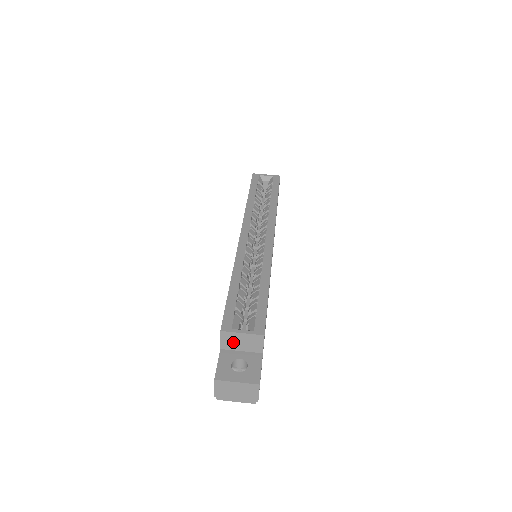
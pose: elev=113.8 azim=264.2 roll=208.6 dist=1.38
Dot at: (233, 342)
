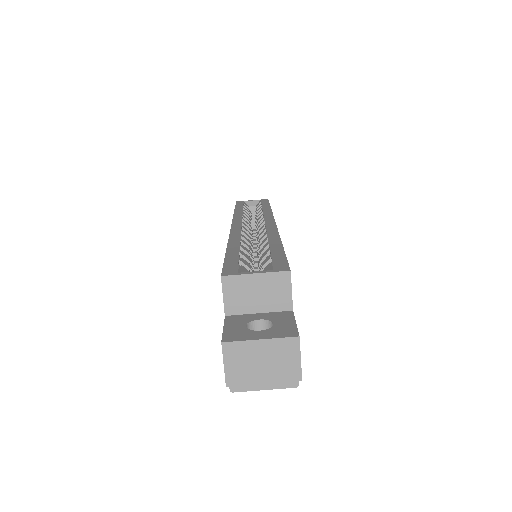
Dot at: (243, 296)
